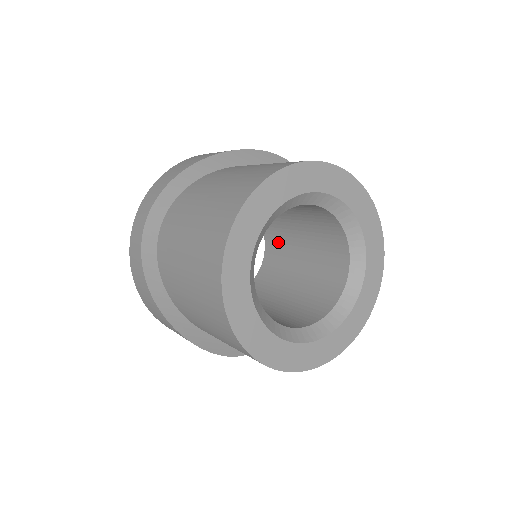
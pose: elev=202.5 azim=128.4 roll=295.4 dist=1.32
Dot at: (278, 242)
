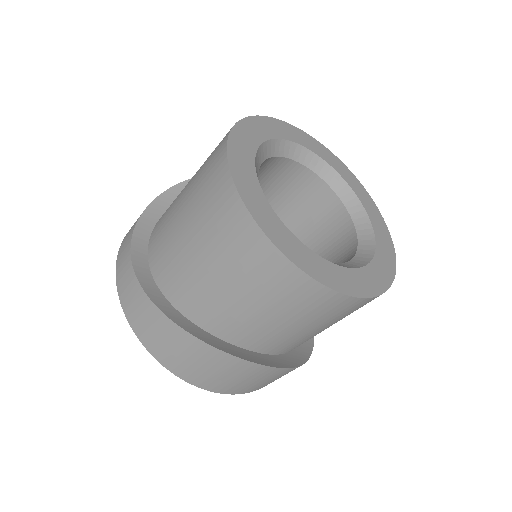
Dot at: occluded
